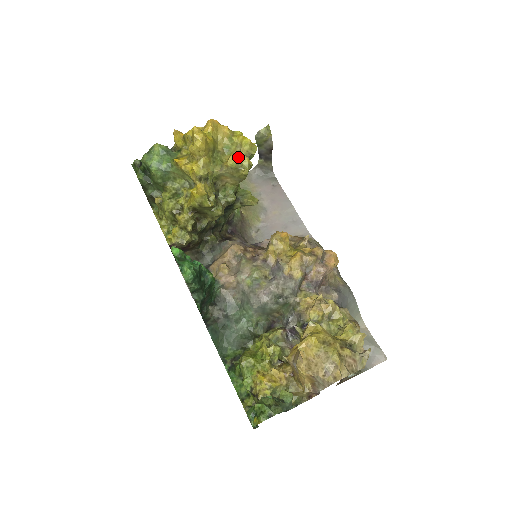
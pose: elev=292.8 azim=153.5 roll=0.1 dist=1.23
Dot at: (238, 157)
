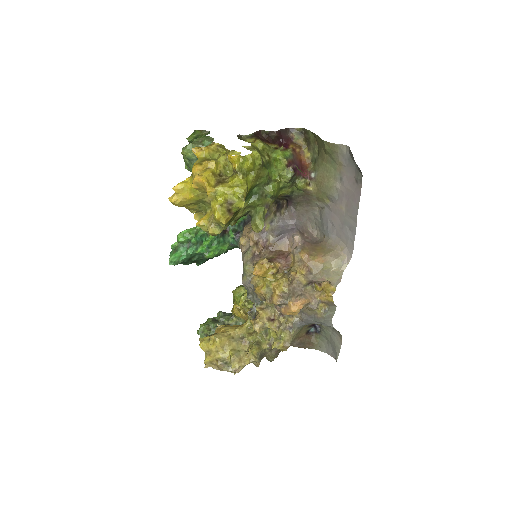
Dot at: (204, 225)
